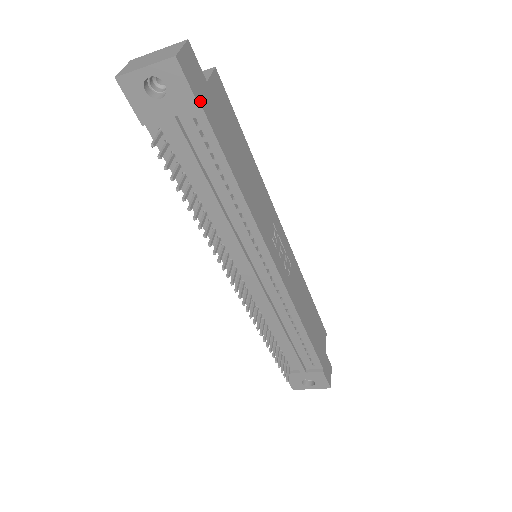
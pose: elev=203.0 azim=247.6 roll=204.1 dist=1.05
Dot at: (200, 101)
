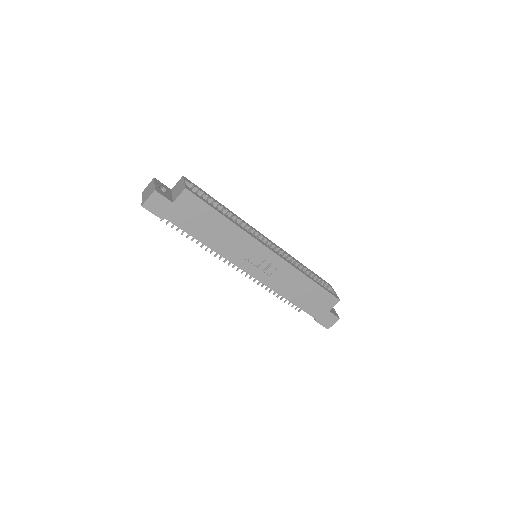
Dot at: (164, 217)
